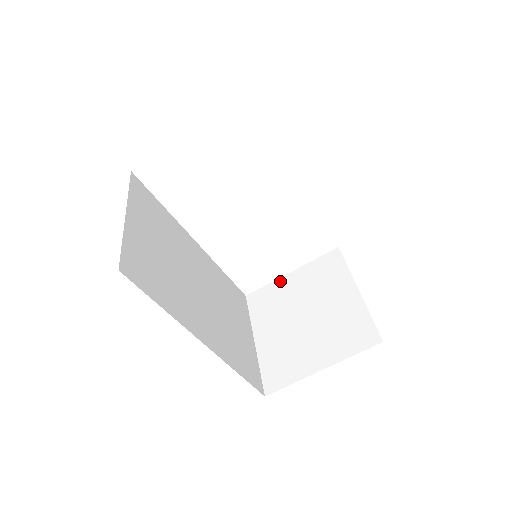
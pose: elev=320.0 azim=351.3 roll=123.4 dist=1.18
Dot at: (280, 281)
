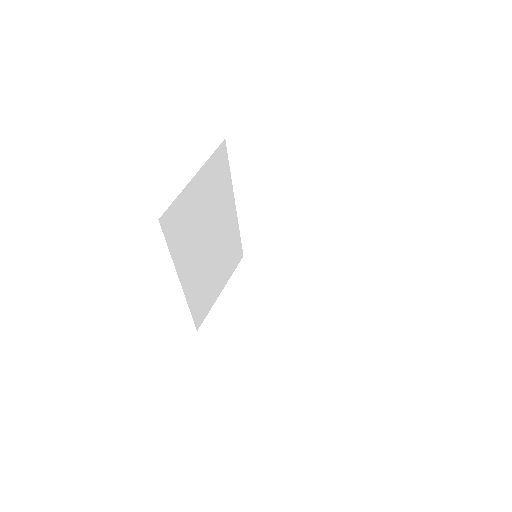
Dot at: (271, 268)
